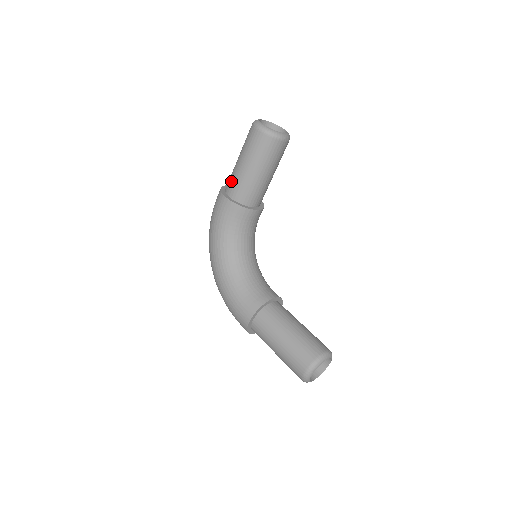
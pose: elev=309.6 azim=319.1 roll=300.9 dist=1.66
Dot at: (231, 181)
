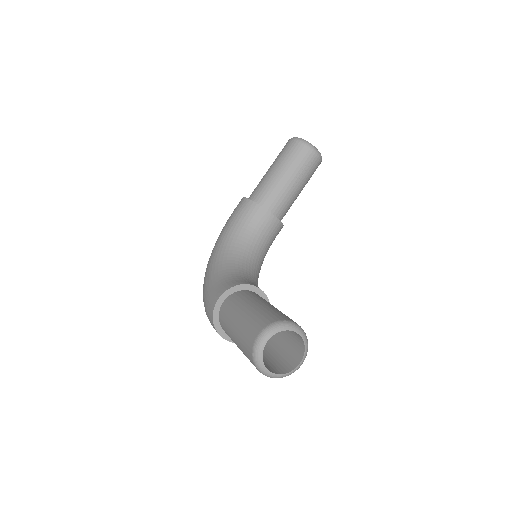
Dot at: (255, 188)
